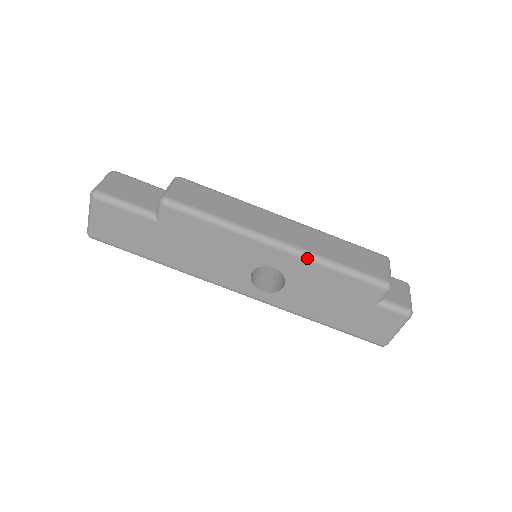
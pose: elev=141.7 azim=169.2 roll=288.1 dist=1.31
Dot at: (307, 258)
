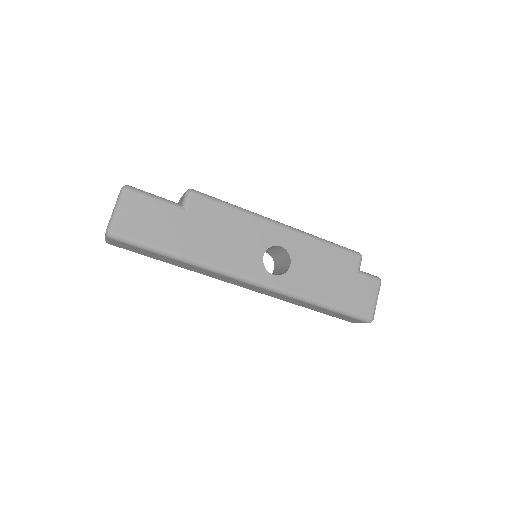
Dot at: (304, 234)
